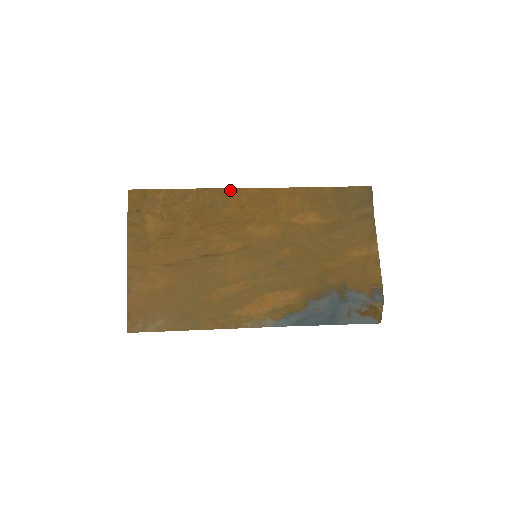
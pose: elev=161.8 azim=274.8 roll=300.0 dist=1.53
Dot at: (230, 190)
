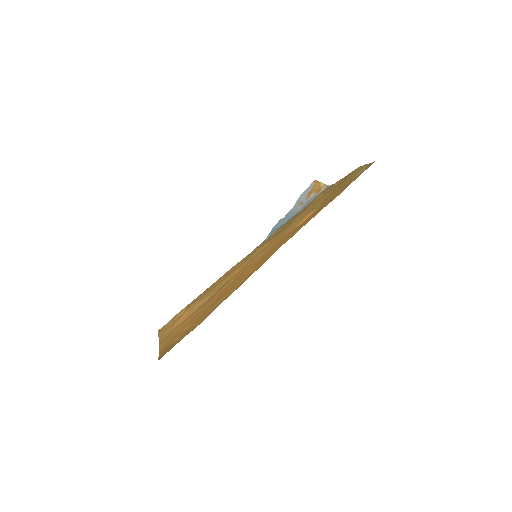
Dot at: occluded
